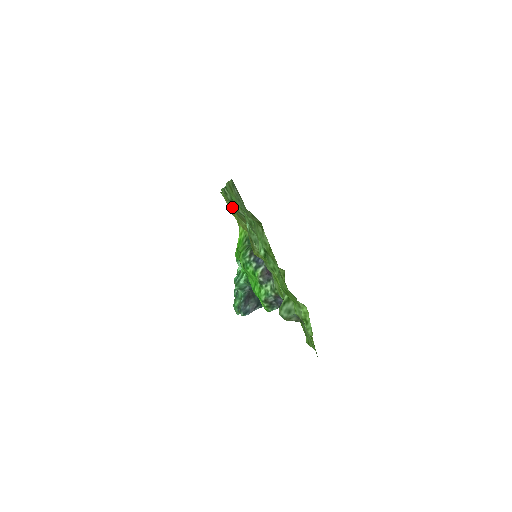
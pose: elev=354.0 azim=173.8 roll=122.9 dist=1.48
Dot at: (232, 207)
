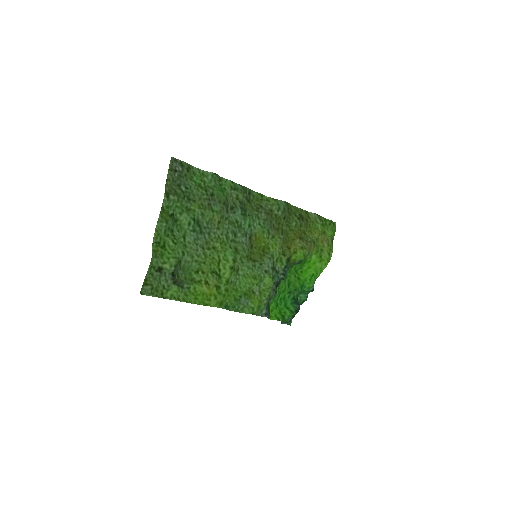
Dot at: (288, 221)
